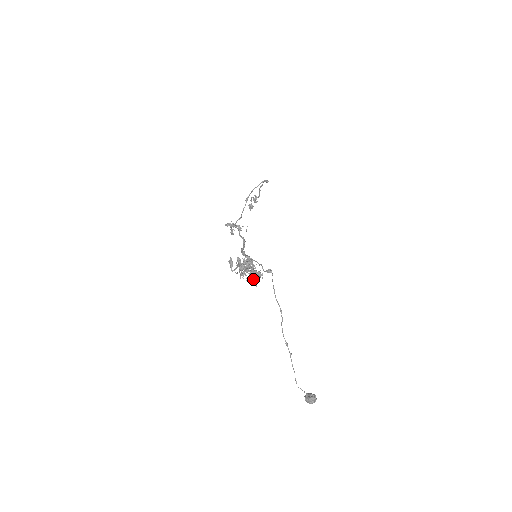
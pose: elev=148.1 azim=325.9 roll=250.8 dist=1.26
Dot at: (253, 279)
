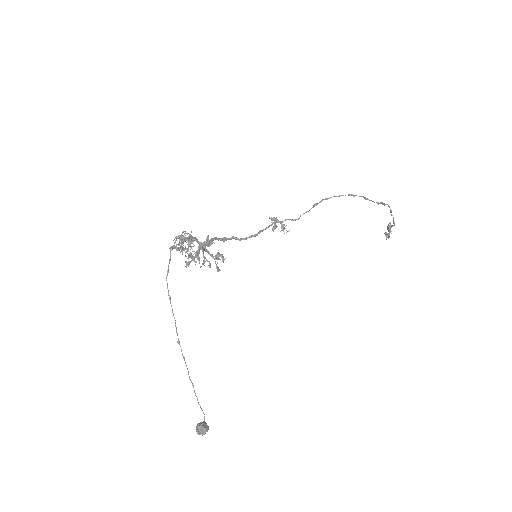
Dot at: occluded
